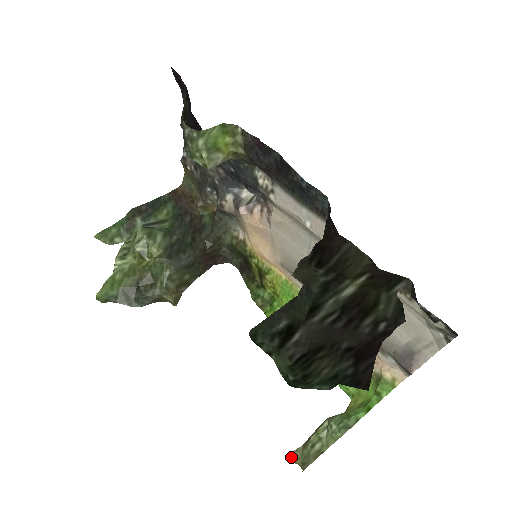
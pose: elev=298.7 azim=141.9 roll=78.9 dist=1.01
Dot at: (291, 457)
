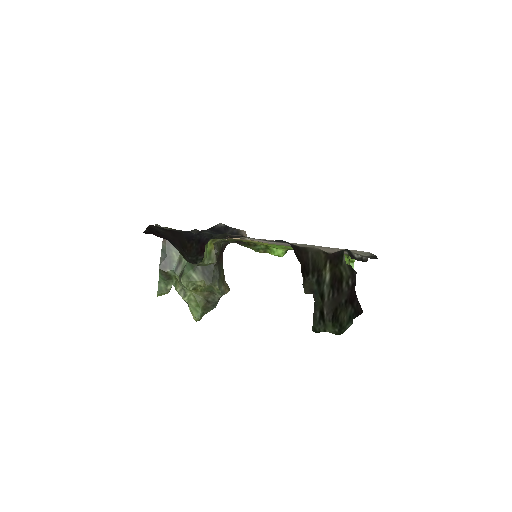
Dot at: occluded
